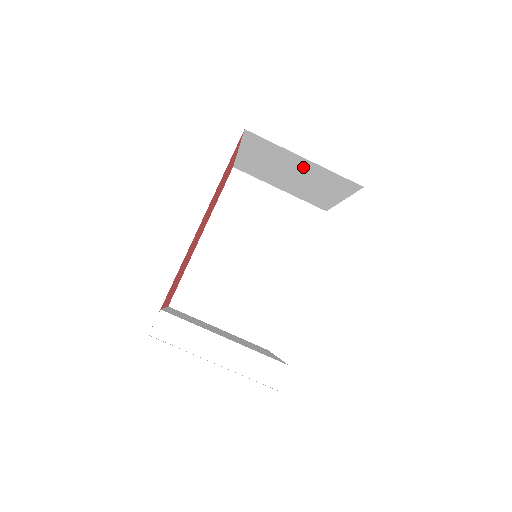
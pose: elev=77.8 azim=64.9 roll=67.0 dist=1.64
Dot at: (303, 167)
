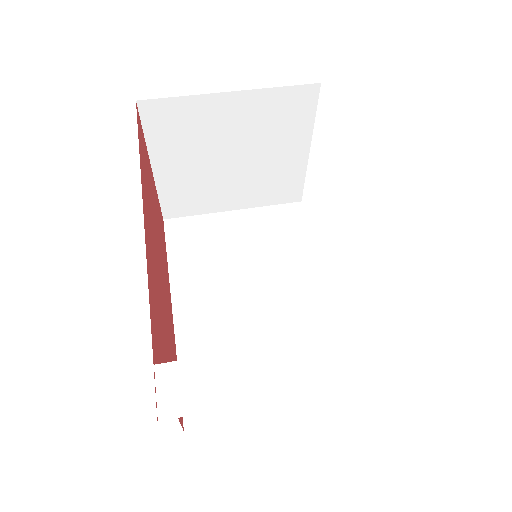
Dot at: (237, 119)
